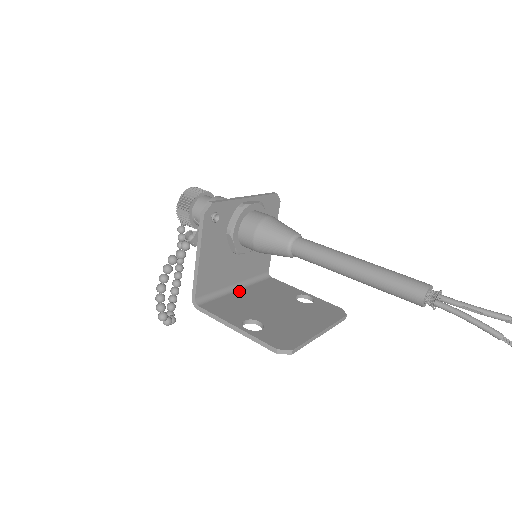
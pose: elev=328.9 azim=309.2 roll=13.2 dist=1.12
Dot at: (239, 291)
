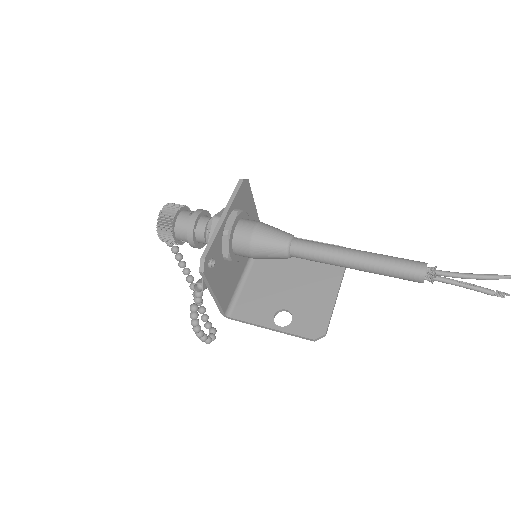
Dot at: (250, 274)
